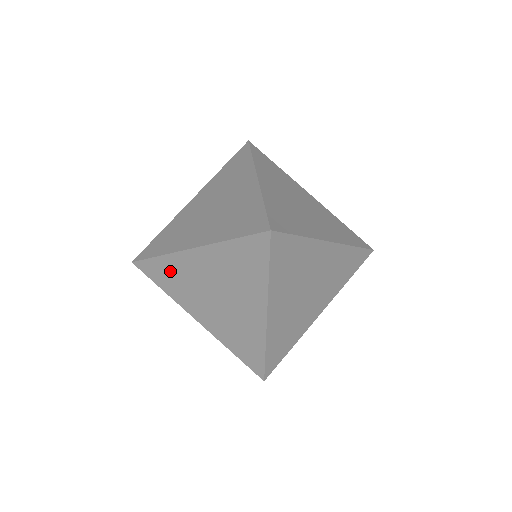
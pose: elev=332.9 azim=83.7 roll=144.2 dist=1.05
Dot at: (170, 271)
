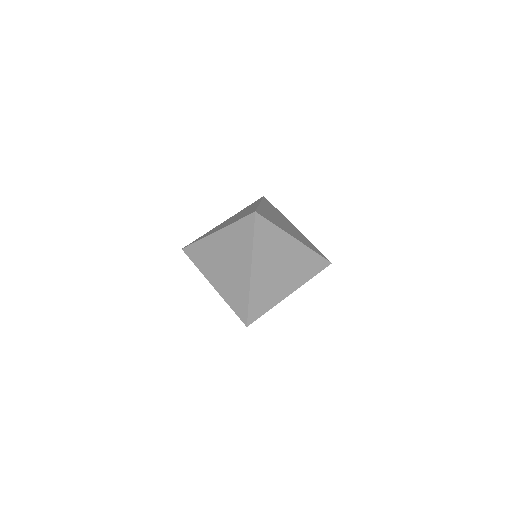
Dot at: occluded
